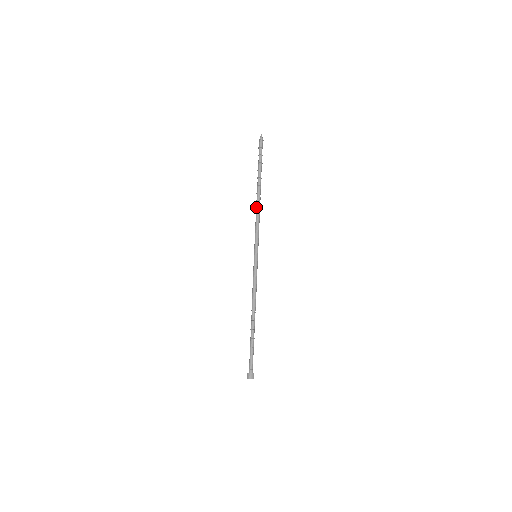
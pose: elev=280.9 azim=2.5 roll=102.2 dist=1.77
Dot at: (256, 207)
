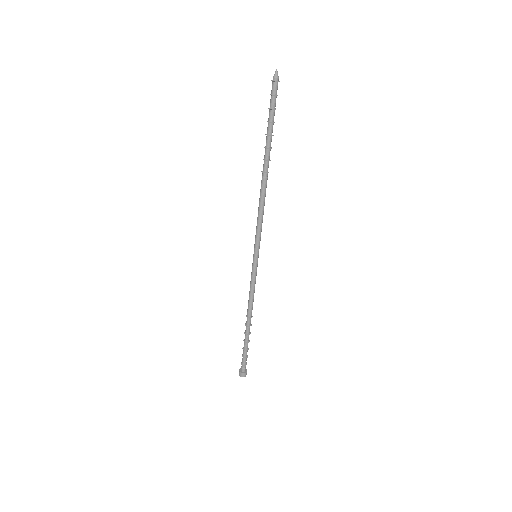
Dot at: (260, 193)
